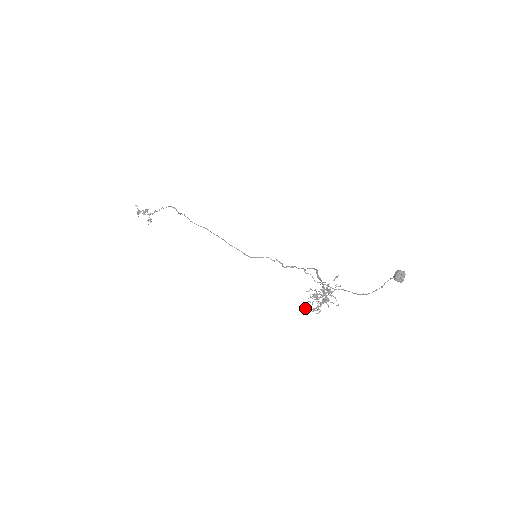
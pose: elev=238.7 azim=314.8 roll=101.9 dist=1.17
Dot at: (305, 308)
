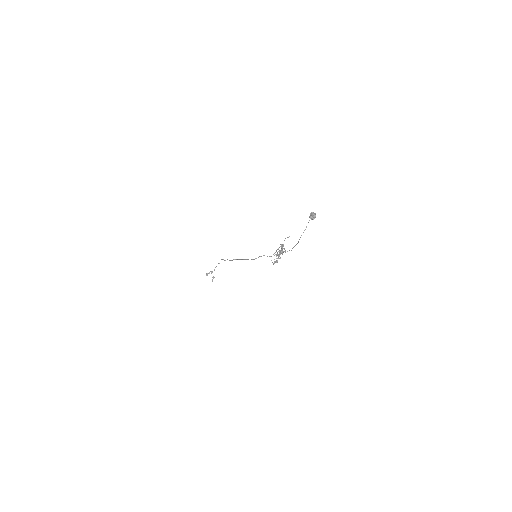
Dot at: (273, 264)
